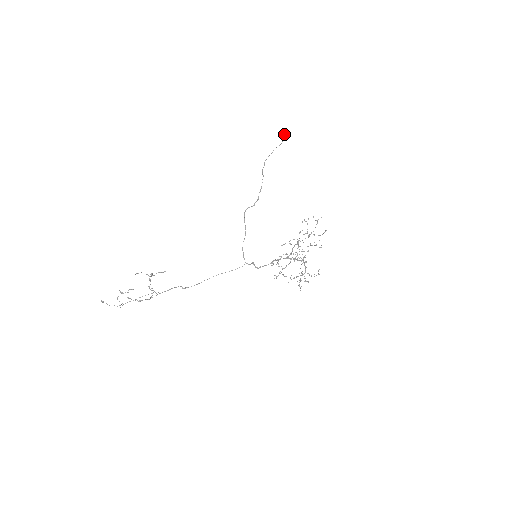
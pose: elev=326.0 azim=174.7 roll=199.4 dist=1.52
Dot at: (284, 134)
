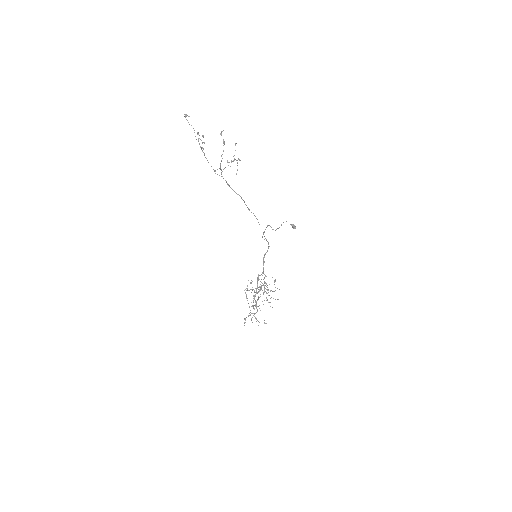
Dot at: (294, 225)
